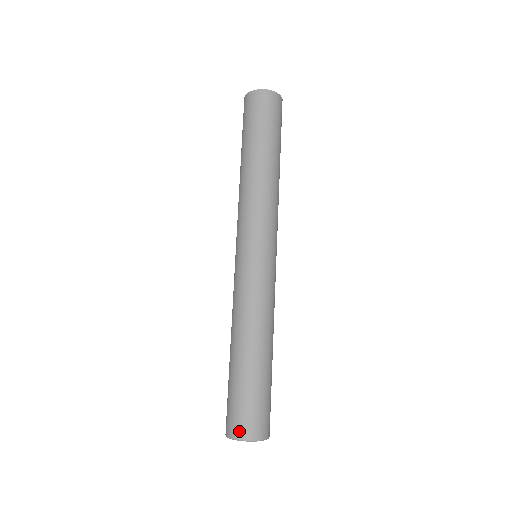
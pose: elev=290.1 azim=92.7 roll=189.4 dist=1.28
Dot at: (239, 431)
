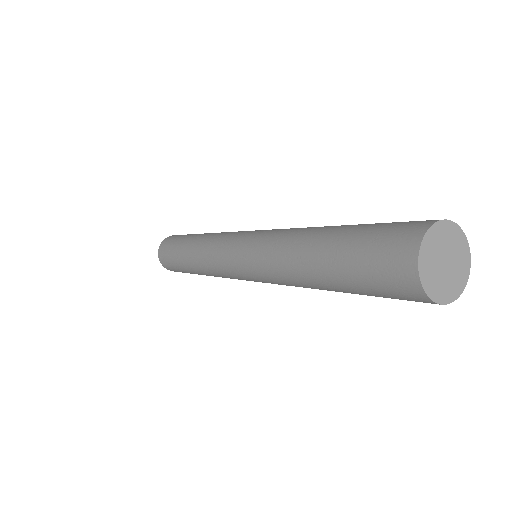
Dot at: (162, 261)
